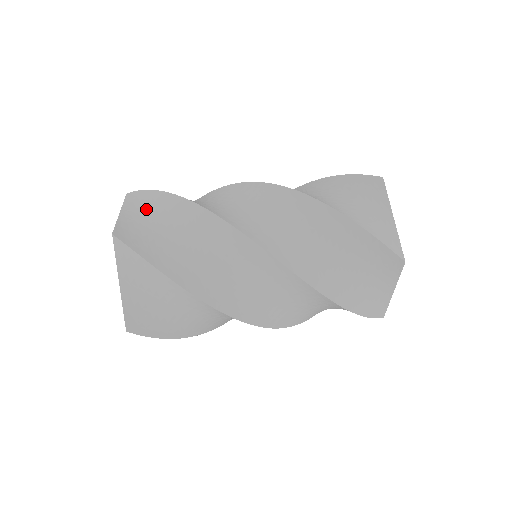
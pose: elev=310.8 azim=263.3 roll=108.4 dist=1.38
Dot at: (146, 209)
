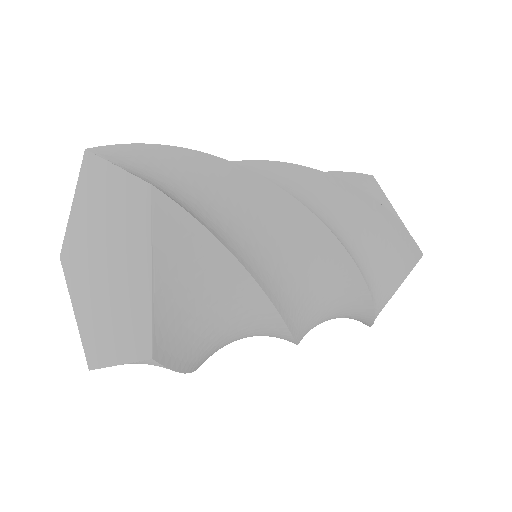
Dot at: (157, 166)
